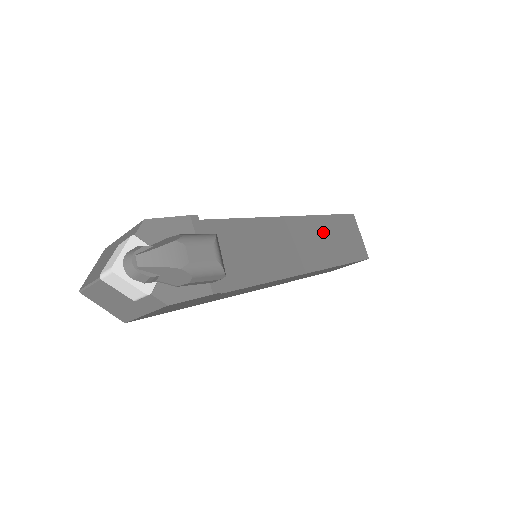
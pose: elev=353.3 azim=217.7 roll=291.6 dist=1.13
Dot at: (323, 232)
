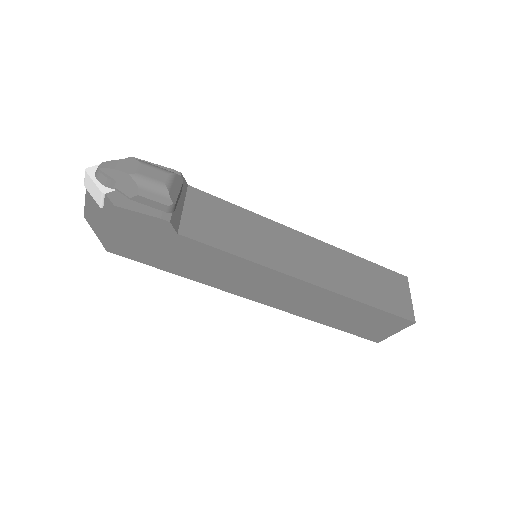
Dot at: (346, 265)
